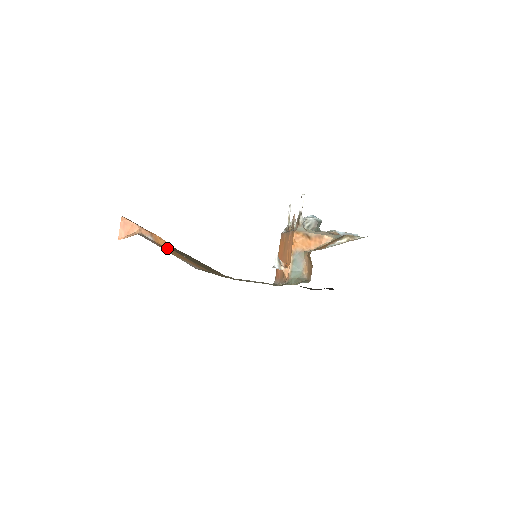
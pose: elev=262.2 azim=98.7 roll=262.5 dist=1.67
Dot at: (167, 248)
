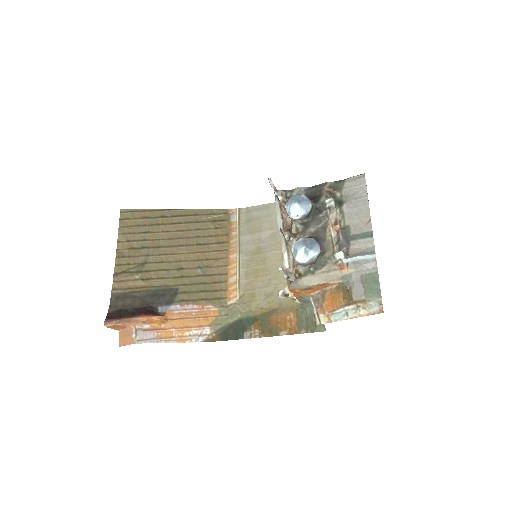
Dot at: (166, 325)
